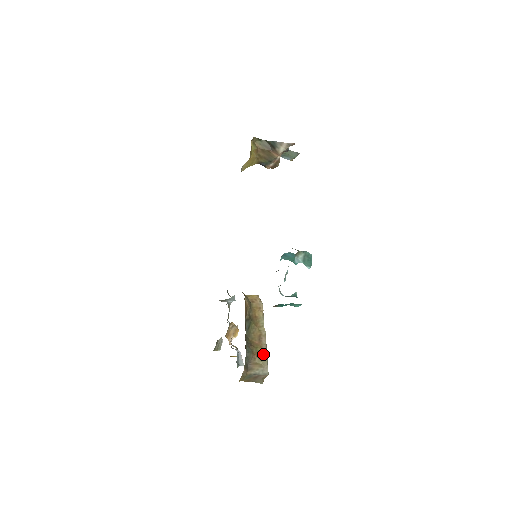
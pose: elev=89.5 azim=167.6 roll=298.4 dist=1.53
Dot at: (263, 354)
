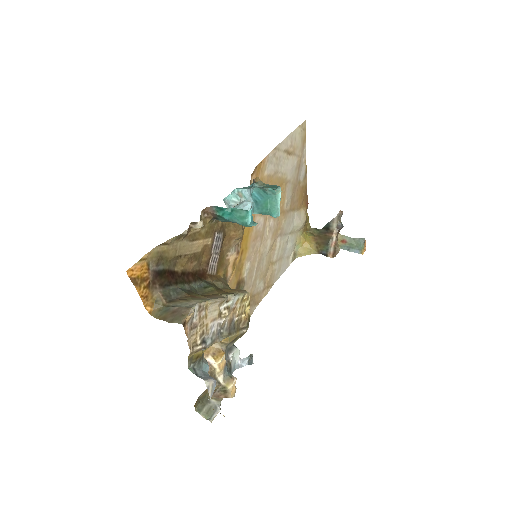
Dot at: (202, 299)
